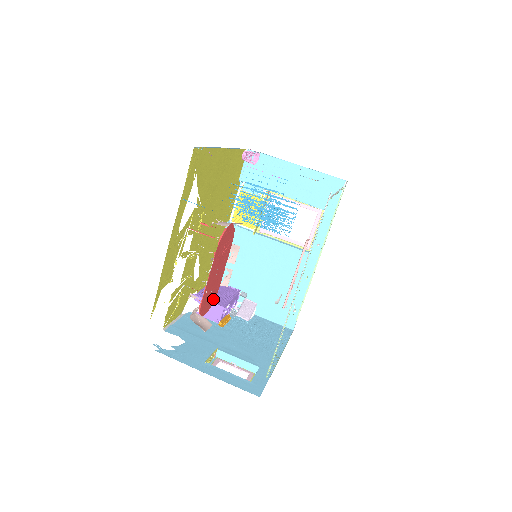
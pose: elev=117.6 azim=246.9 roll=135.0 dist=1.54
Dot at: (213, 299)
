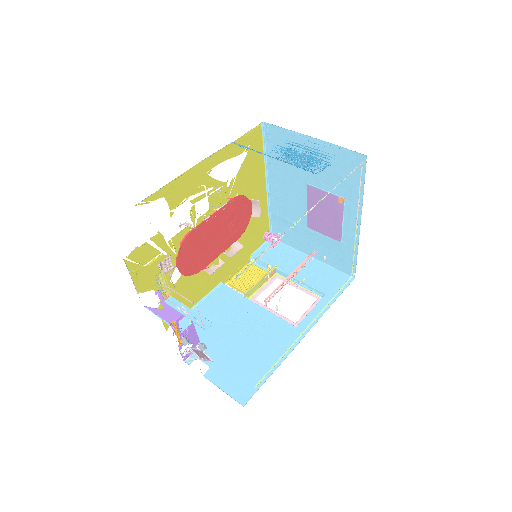
Dot at: (191, 270)
